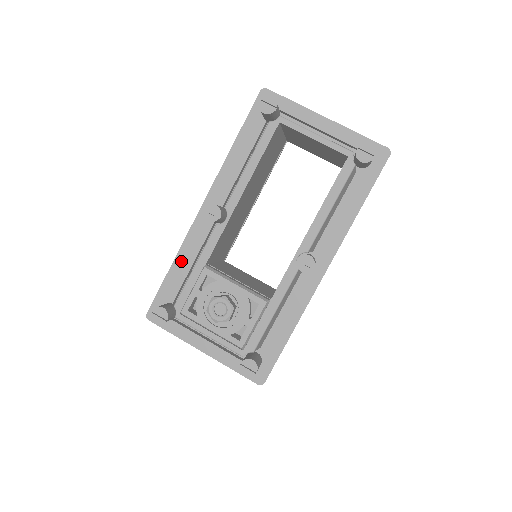
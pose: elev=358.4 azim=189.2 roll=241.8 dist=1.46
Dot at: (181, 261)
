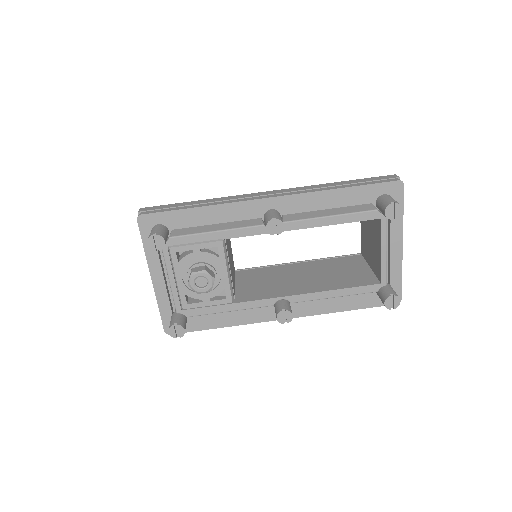
Dot at: (210, 213)
